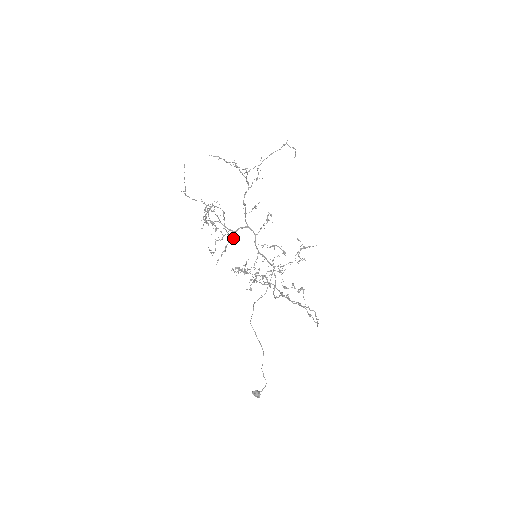
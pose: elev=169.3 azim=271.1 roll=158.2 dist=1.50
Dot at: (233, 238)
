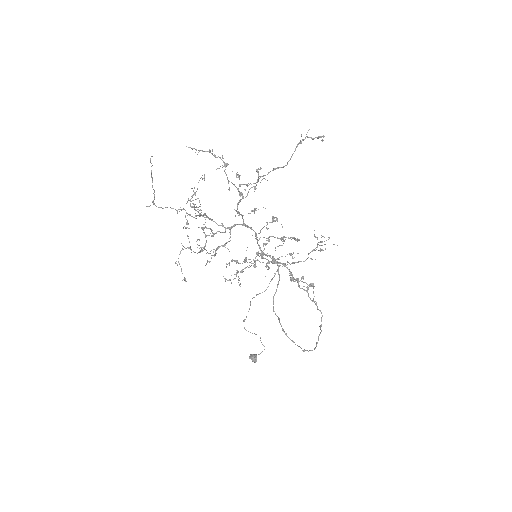
Dot at: (224, 246)
